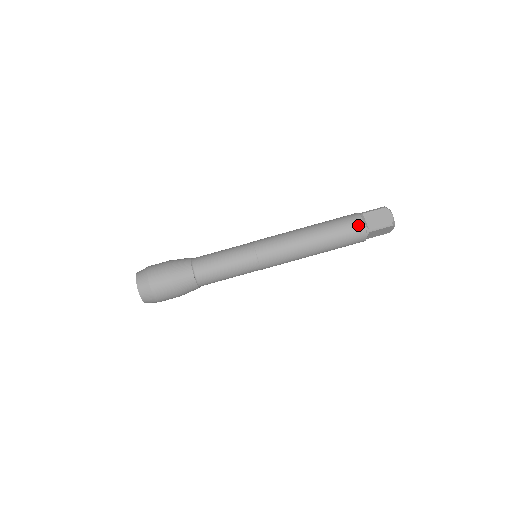
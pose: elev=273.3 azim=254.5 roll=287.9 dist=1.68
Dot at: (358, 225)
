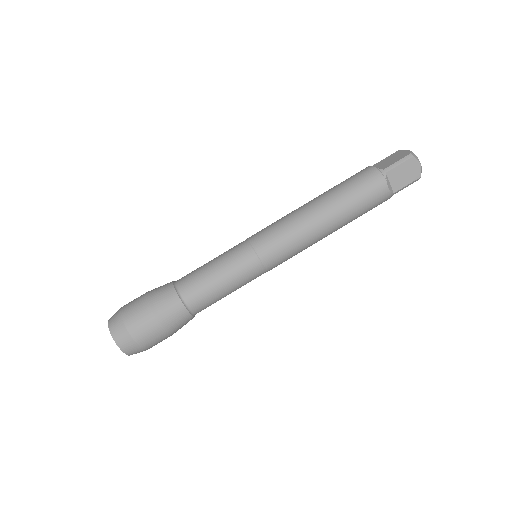
Dot at: (367, 171)
